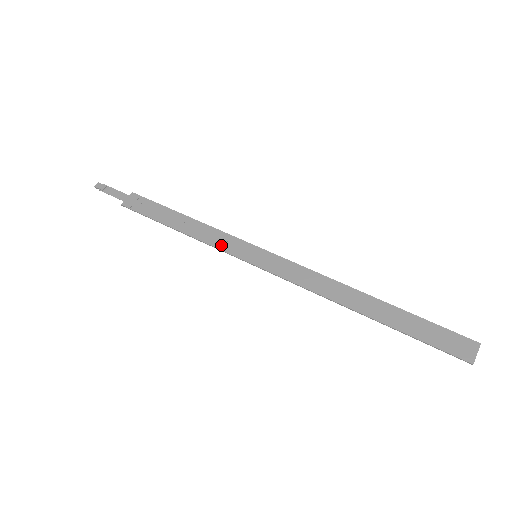
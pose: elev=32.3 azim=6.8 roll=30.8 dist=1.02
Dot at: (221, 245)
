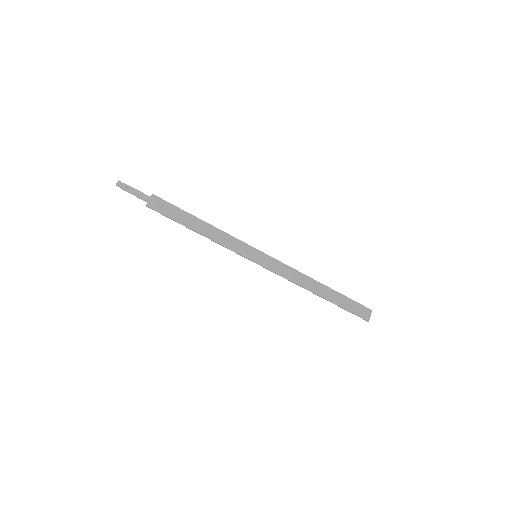
Dot at: (232, 247)
